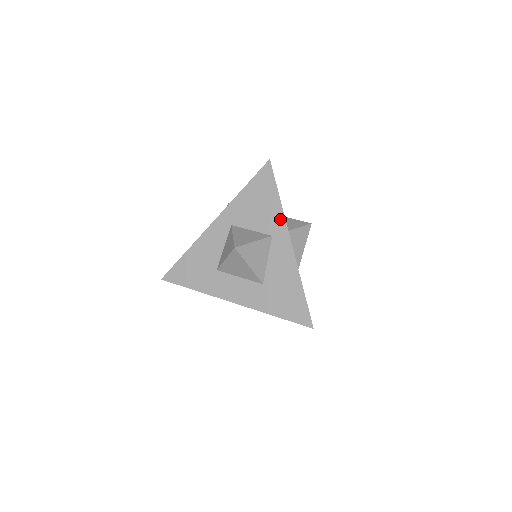
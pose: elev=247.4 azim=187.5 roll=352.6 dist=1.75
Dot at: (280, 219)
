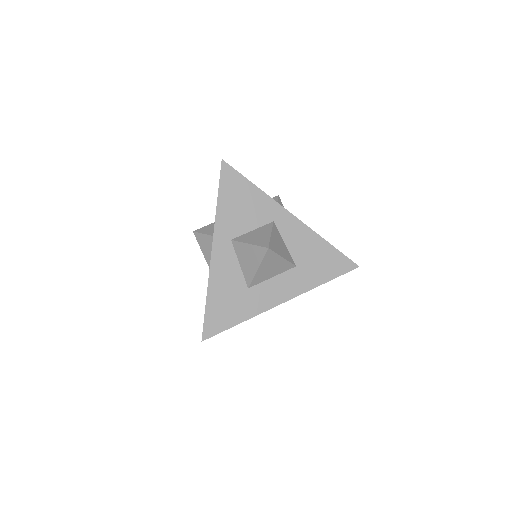
Dot at: (269, 203)
